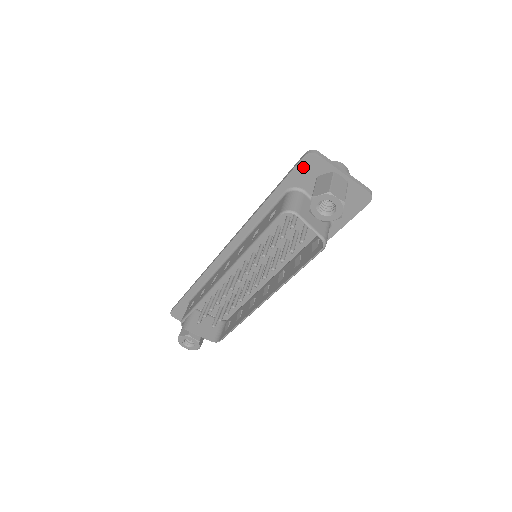
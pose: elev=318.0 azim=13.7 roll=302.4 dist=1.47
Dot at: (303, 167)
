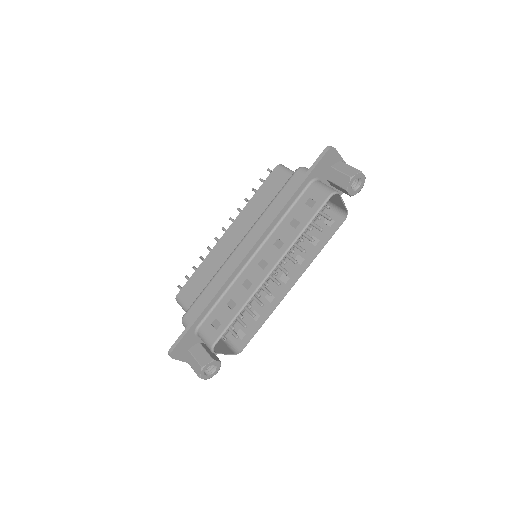
Dot at: (325, 160)
